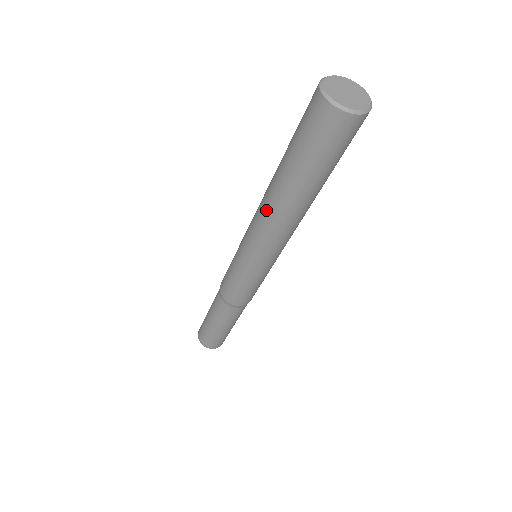
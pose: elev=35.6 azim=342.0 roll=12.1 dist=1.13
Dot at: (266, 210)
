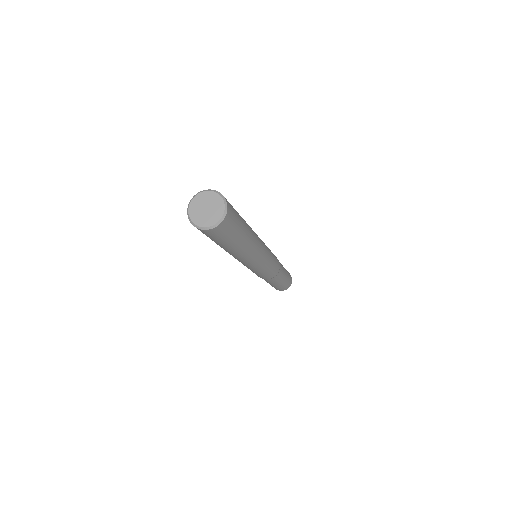
Dot at: occluded
